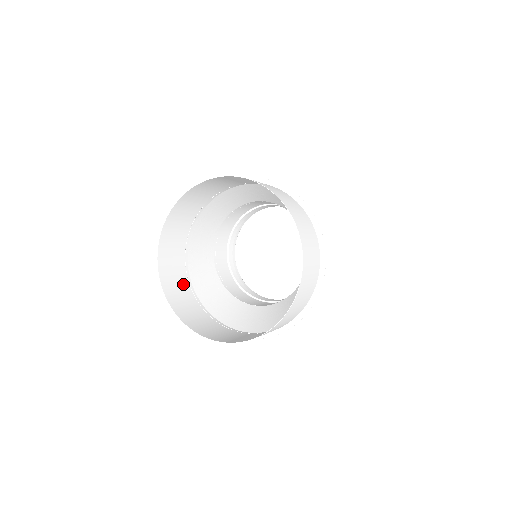
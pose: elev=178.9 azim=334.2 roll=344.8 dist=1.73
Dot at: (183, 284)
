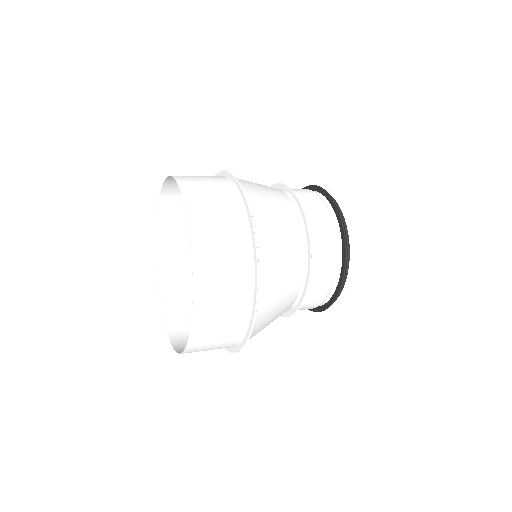
Dot at: occluded
